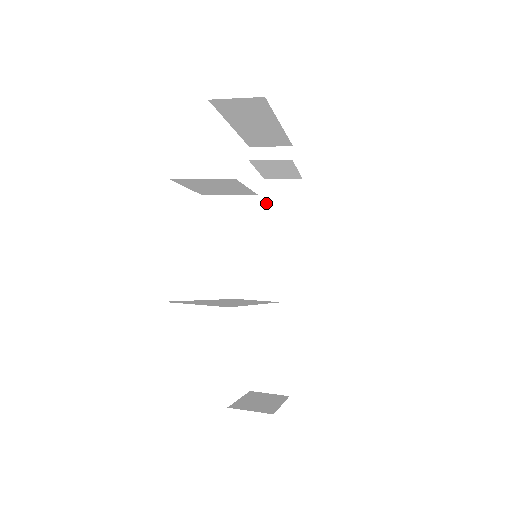
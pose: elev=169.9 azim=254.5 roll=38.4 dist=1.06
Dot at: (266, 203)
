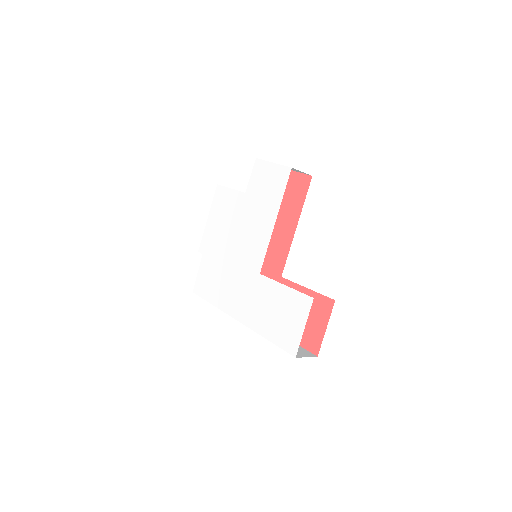
Dot at: (204, 298)
